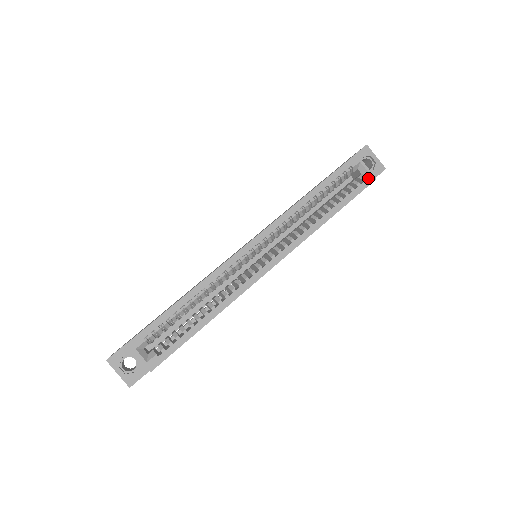
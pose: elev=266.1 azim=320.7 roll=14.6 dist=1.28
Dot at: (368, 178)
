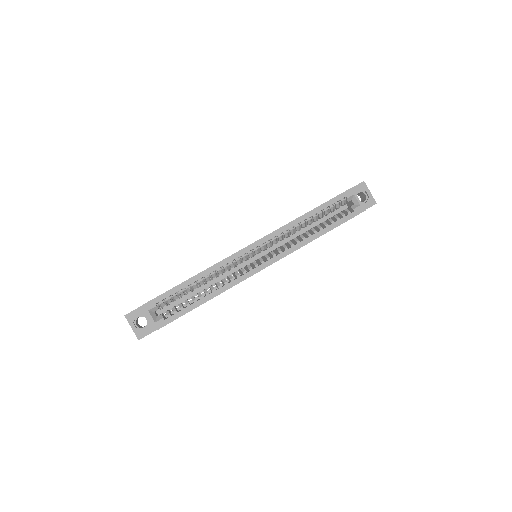
Dot at: (358, 209)
